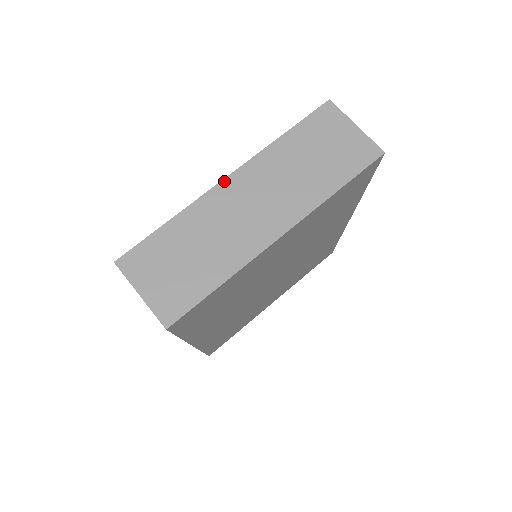
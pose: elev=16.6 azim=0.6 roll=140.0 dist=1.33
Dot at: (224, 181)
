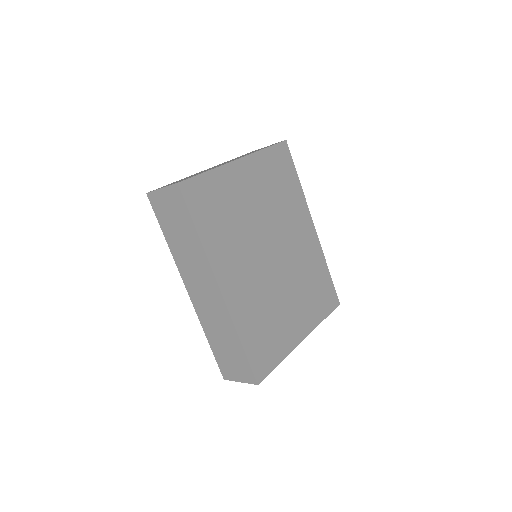
Dot at: occluded
